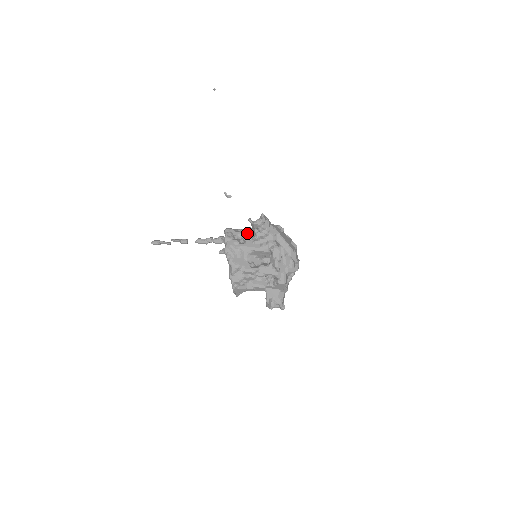
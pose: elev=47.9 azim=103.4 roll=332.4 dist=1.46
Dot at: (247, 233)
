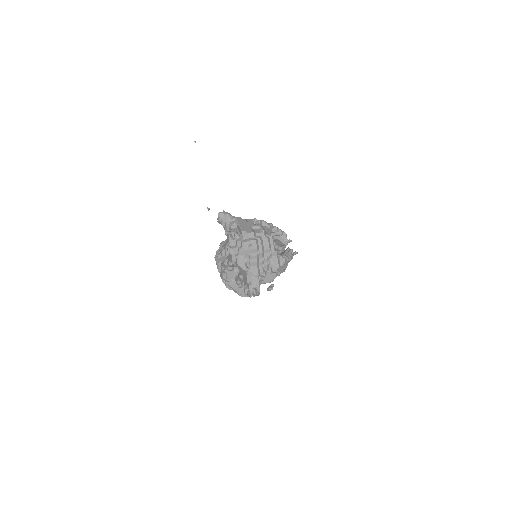
Dot at: occluded
